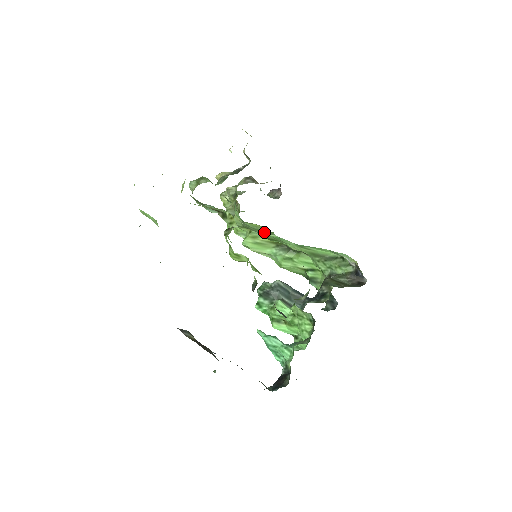
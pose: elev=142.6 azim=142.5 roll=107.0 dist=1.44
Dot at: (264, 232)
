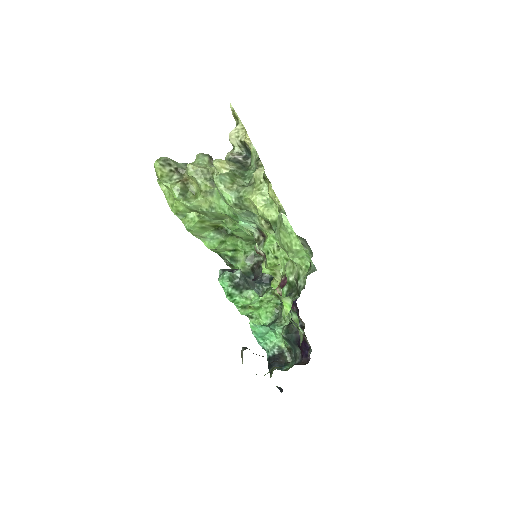
Dot at: (218, 218)
